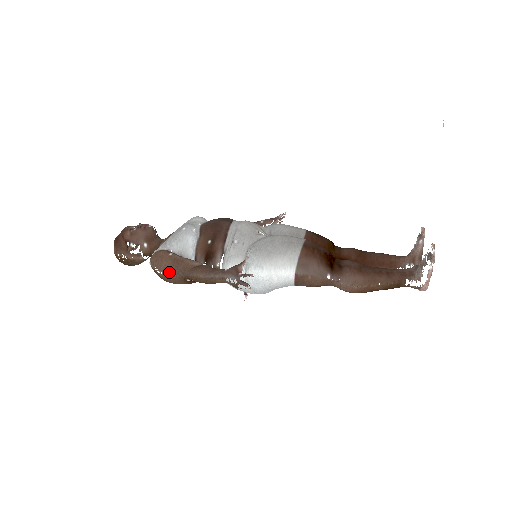
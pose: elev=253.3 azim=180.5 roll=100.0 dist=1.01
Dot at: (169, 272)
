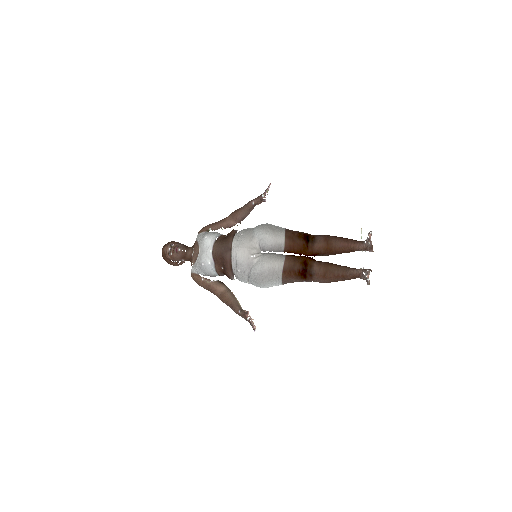
Dot at: occluded
